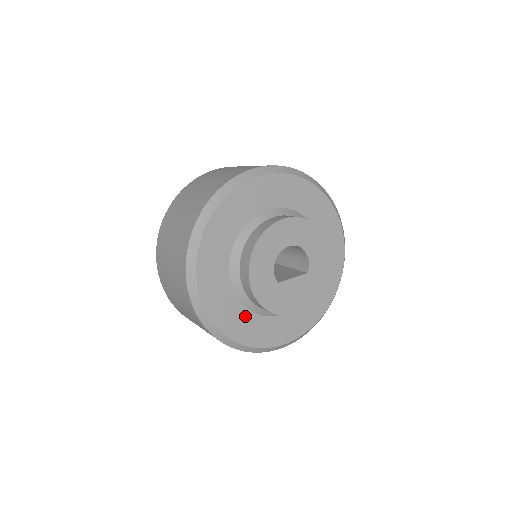
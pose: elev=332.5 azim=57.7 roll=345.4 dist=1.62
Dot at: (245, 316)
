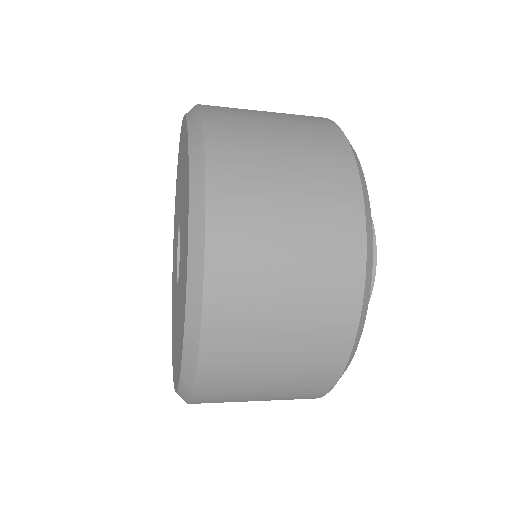
Dot at: occluded
